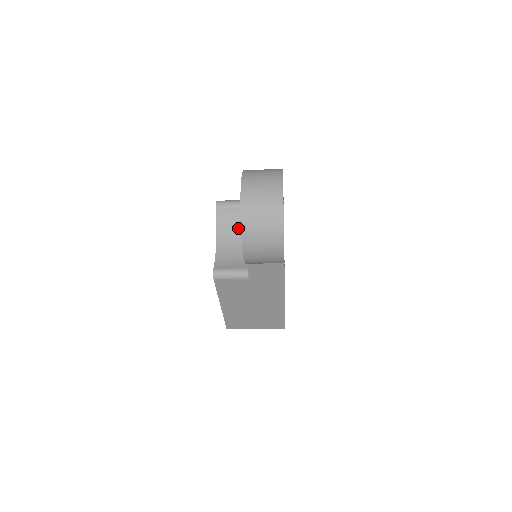
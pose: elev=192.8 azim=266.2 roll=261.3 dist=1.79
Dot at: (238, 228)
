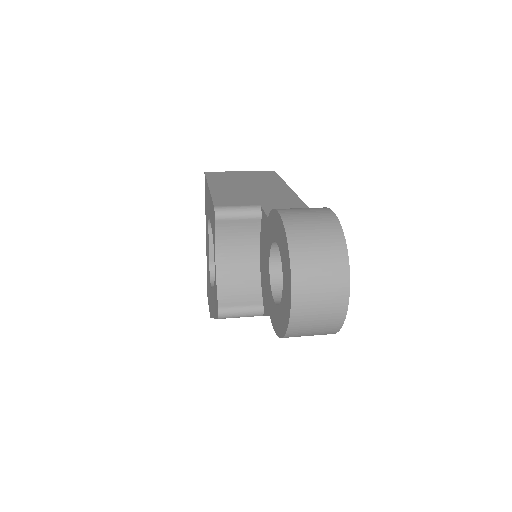
Dot at: (244, 244)
